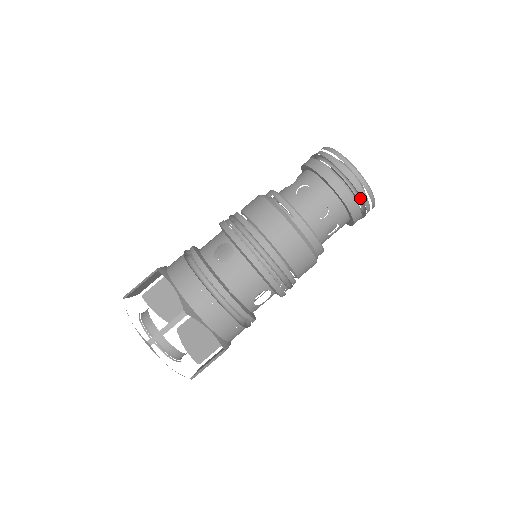
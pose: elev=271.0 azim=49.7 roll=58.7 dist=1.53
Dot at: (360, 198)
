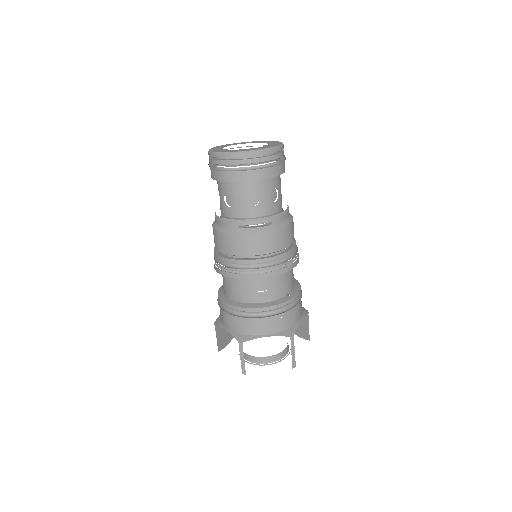
Dot at: occluded
